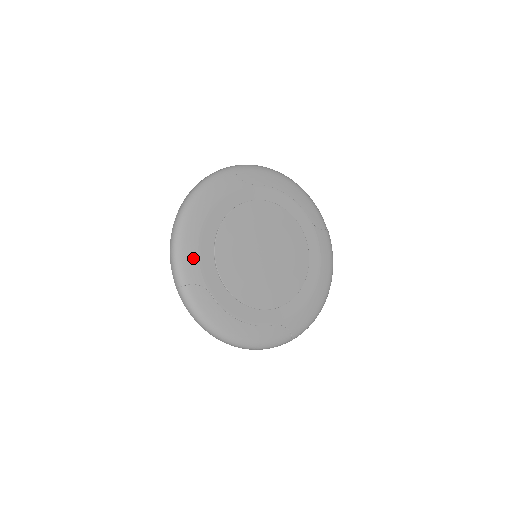
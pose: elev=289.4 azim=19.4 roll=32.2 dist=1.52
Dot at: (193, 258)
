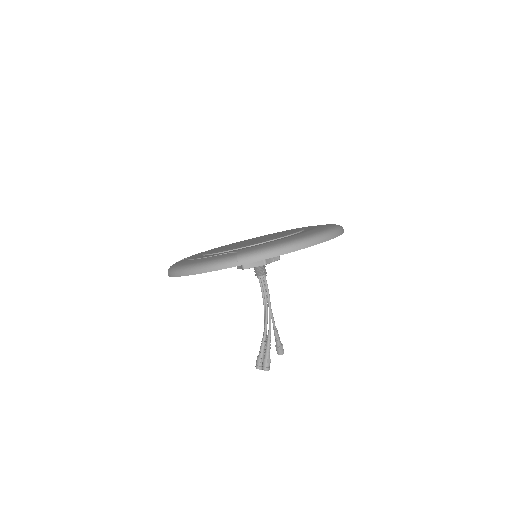
Dot at: occluded
